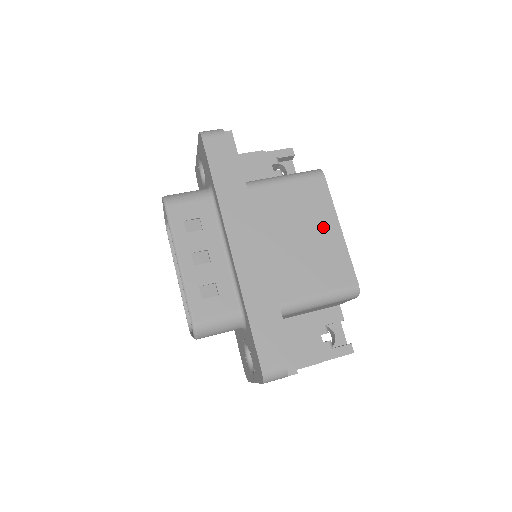
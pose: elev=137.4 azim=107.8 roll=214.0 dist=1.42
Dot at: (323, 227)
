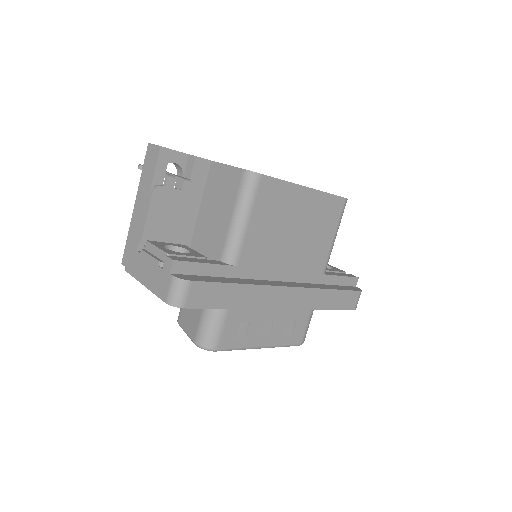
Dot at: (299, 205)
